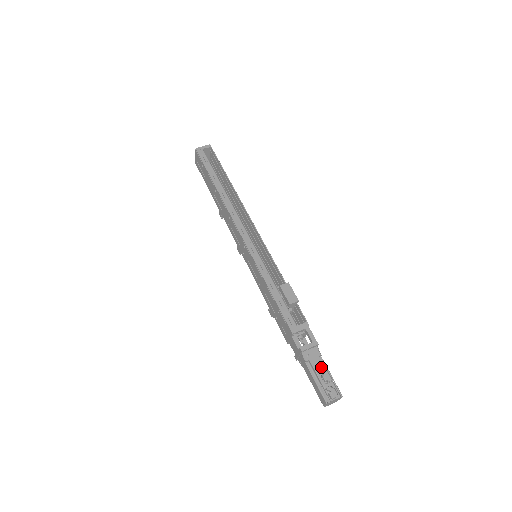
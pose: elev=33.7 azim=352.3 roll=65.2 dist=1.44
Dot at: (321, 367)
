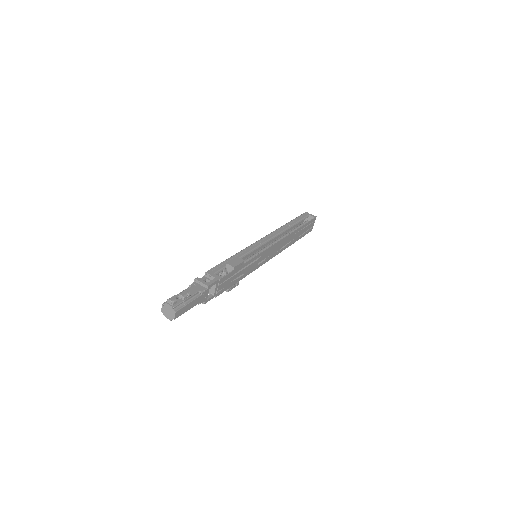
Dot at: (191, 293)
